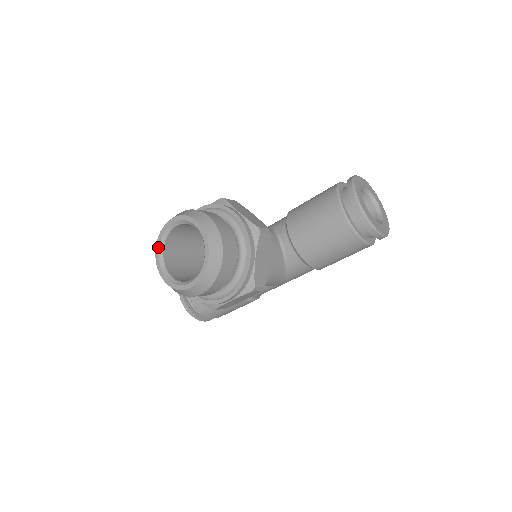
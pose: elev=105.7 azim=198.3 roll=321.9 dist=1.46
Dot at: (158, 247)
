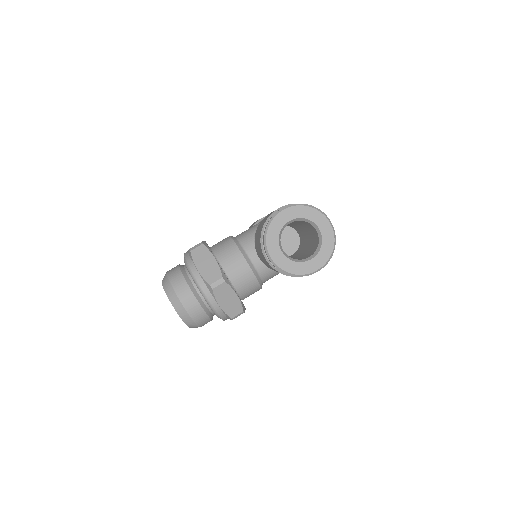
Dot at: occluded
